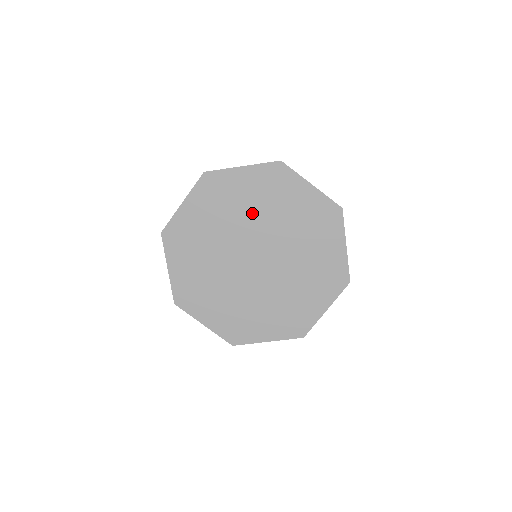
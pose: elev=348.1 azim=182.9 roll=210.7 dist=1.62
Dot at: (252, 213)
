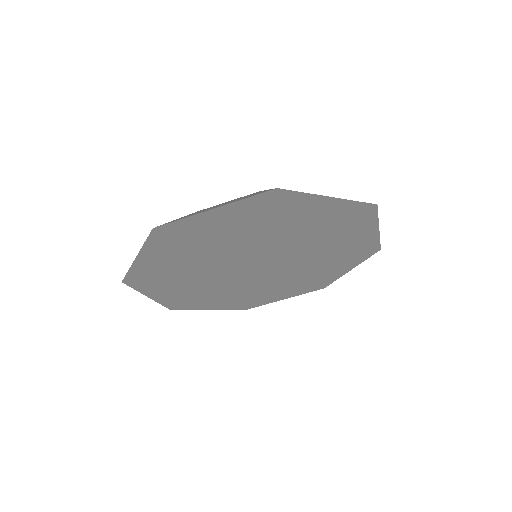
Dot at: (204, 260)
